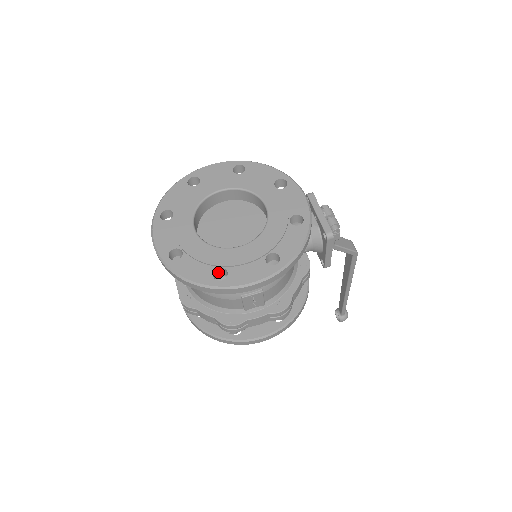
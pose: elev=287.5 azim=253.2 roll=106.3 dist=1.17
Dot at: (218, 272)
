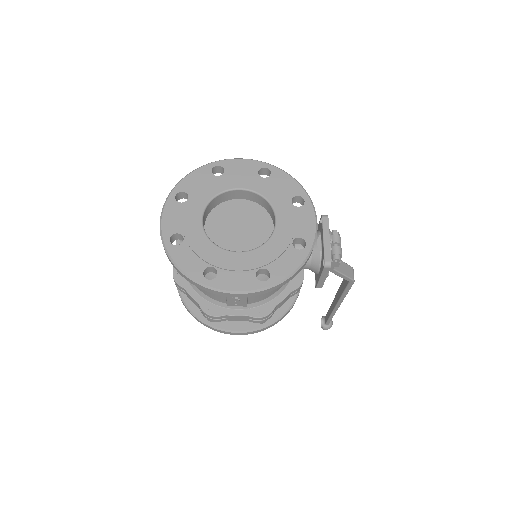
Dot at: (210, 269)
